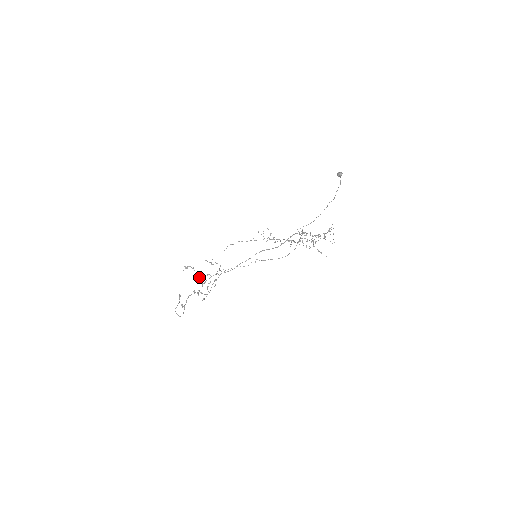
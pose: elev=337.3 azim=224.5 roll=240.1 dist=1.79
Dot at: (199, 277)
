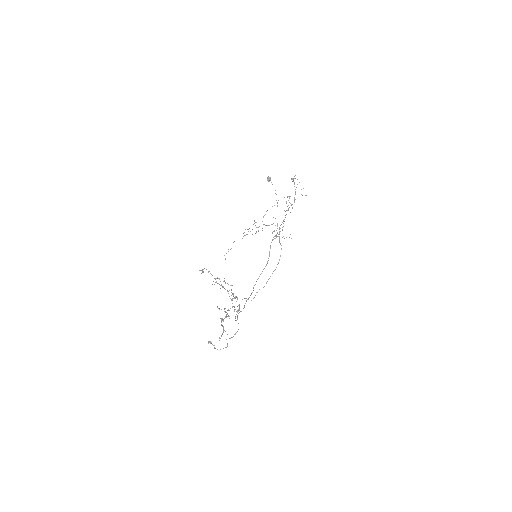
Dot at: (218, 308)
